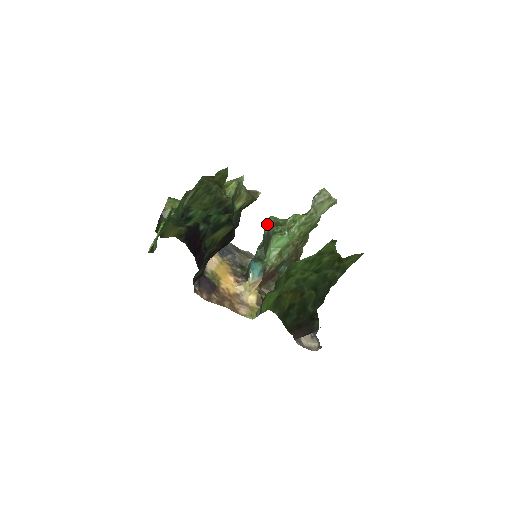
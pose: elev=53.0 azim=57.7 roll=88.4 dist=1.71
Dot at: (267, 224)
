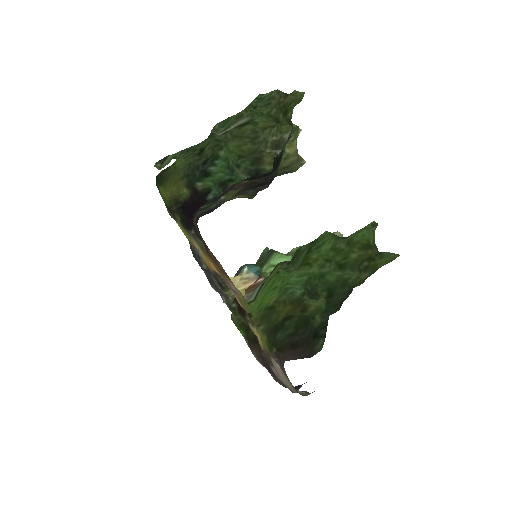
Dot at: (267, 248)
